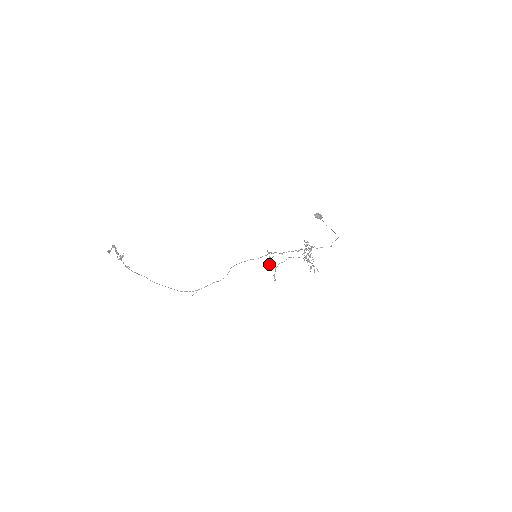
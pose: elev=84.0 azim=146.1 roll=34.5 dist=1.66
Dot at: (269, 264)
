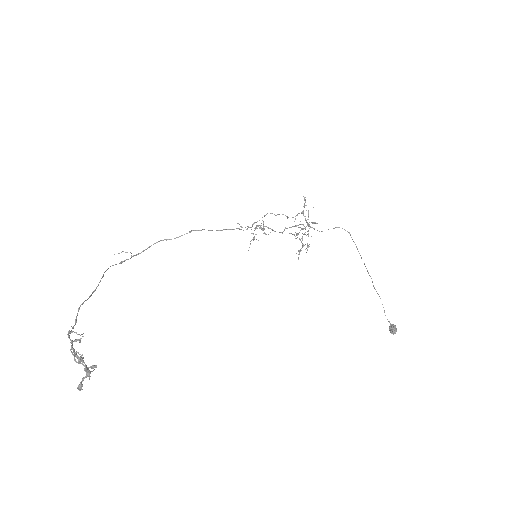
Dot at: occluded
